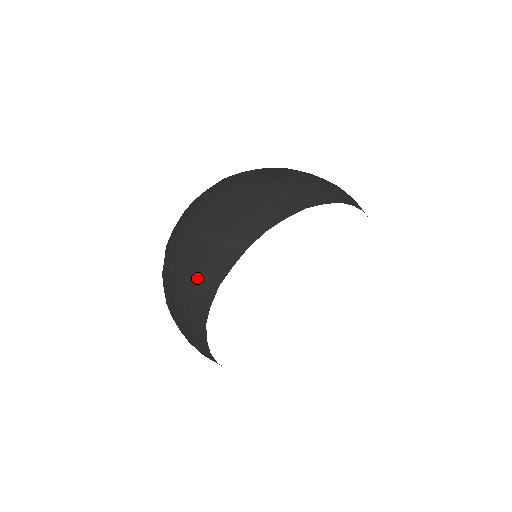
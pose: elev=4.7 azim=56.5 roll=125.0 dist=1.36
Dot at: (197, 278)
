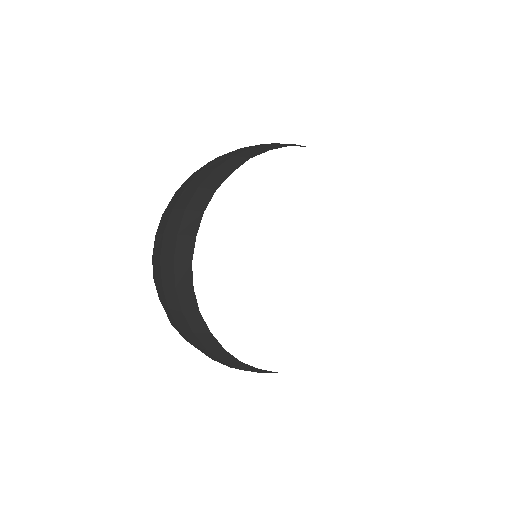
Dot at: (173, 269)
